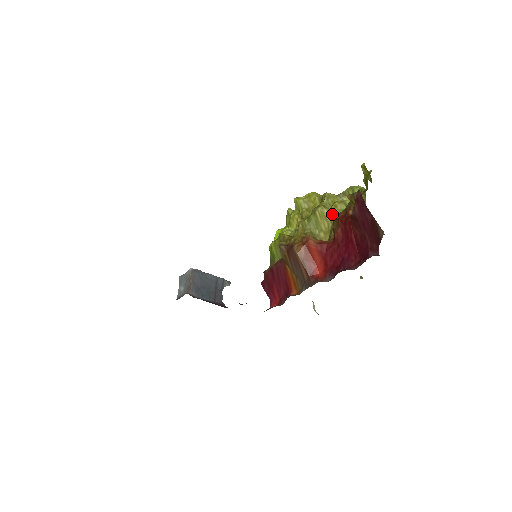
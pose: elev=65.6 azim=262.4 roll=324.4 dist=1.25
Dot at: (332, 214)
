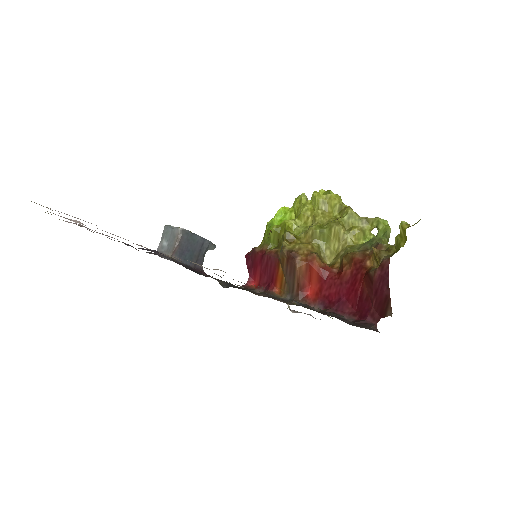
Dot at: (347, 240)
